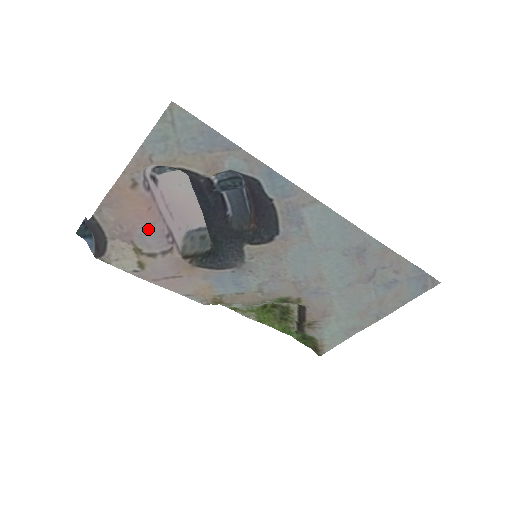
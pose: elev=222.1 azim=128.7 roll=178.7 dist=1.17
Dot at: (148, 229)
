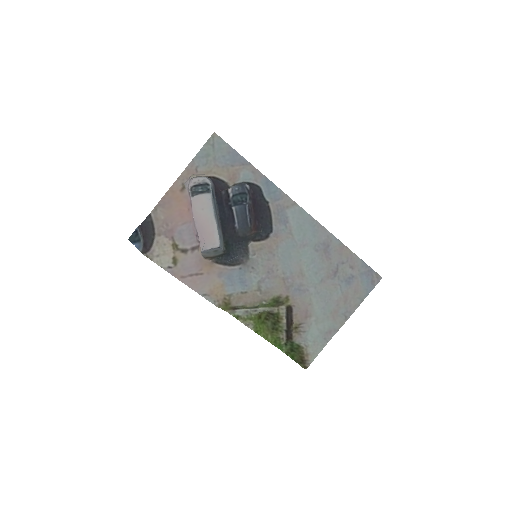
Dot at: (185, 226)
